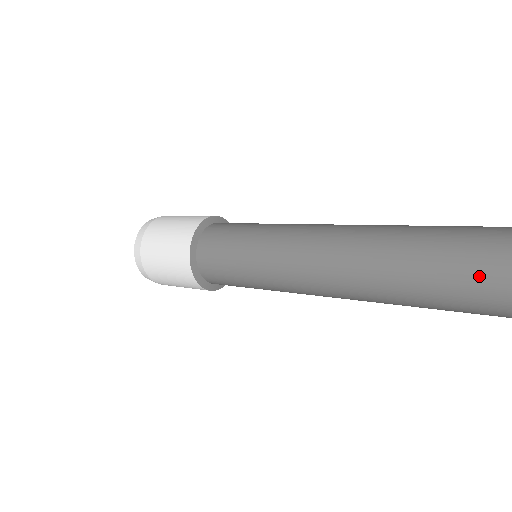
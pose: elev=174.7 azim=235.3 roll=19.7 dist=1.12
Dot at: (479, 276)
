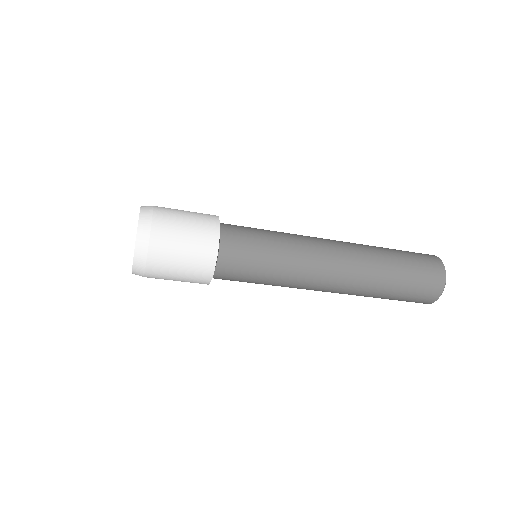
Dot at: (414, 253)
